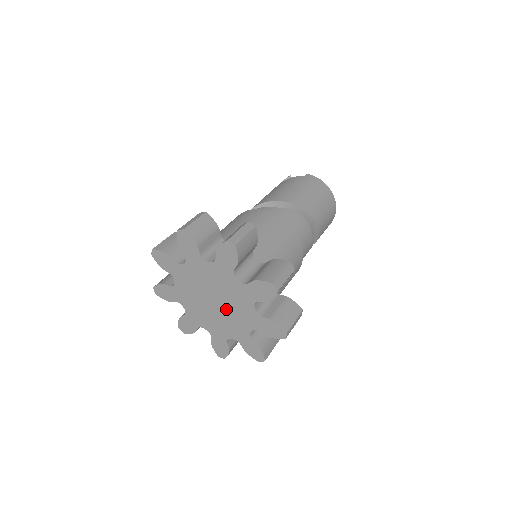
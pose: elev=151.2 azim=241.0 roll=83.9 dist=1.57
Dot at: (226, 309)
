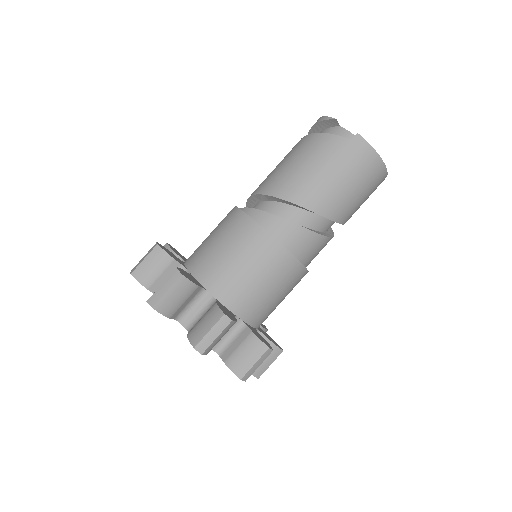
Dot at: occluded
